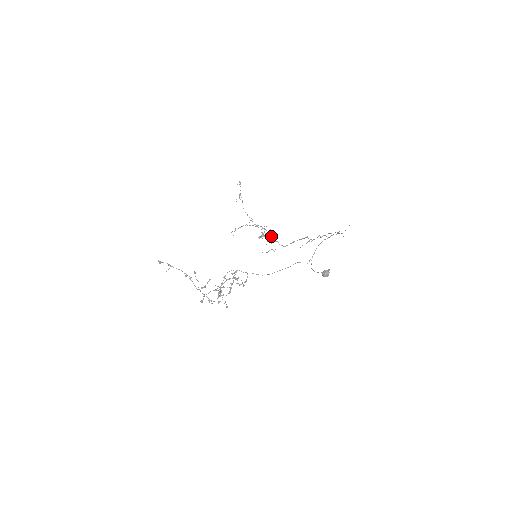
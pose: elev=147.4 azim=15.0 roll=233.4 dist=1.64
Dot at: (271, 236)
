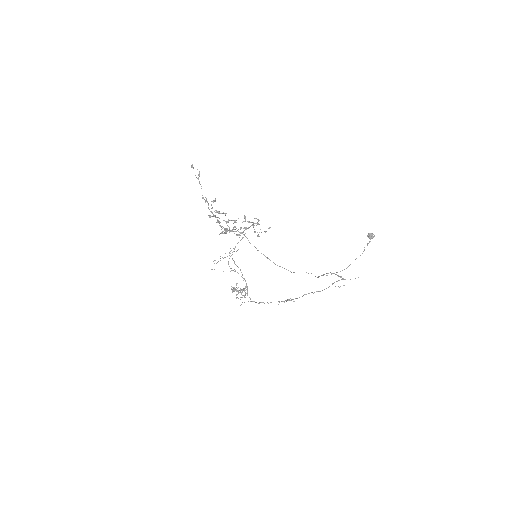
Dot at: occluded
